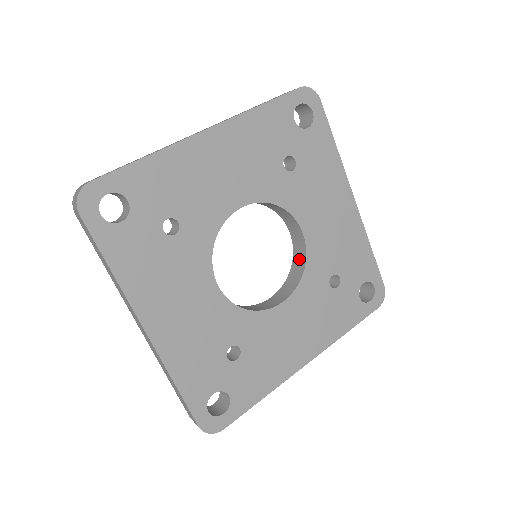
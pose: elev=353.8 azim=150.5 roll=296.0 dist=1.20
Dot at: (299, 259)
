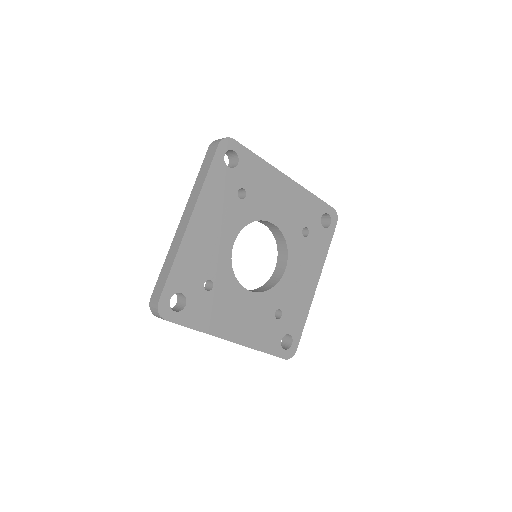
Dot at: (271, 283)
